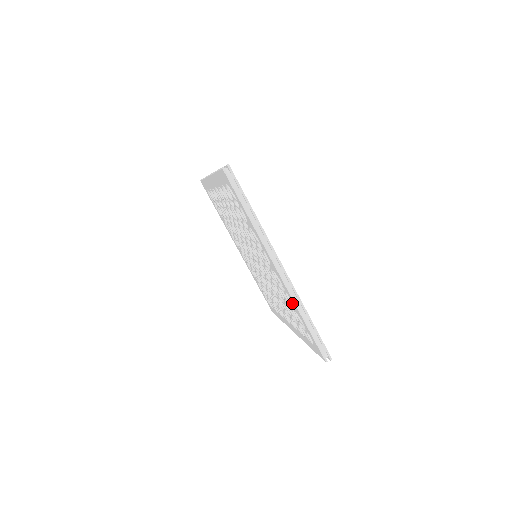
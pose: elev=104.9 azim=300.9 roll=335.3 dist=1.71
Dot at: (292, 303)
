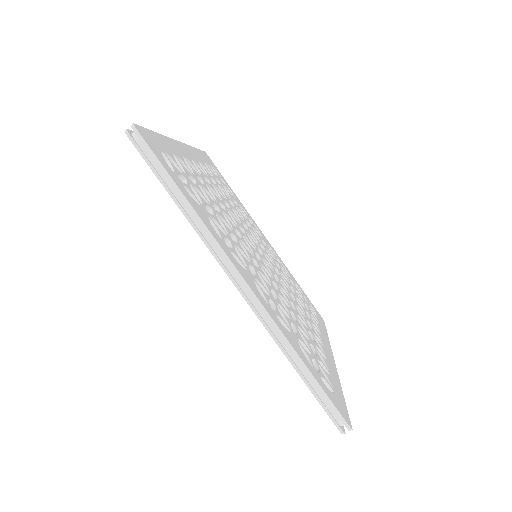
Dot at: occluded
